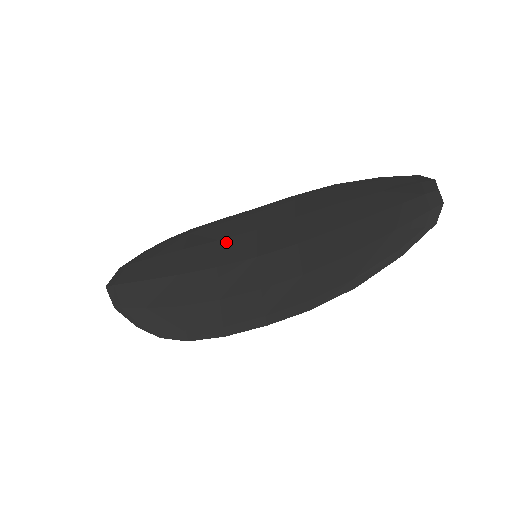
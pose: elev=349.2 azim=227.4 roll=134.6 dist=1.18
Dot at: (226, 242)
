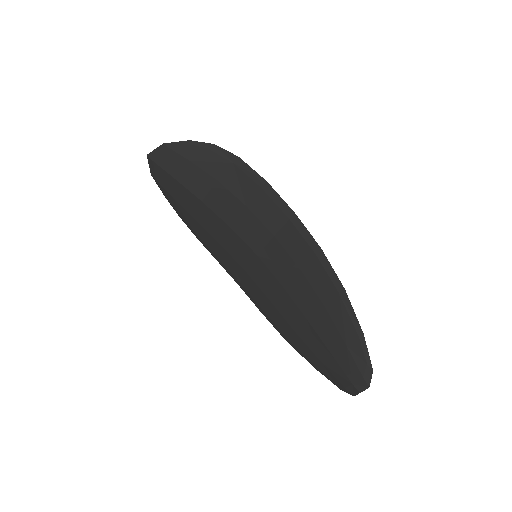
Dot at: (249, 216)
